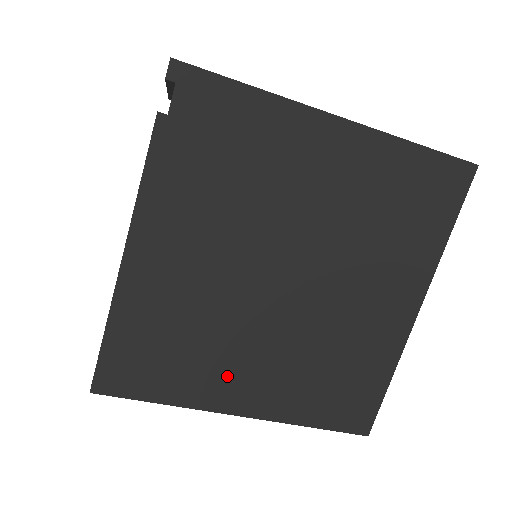
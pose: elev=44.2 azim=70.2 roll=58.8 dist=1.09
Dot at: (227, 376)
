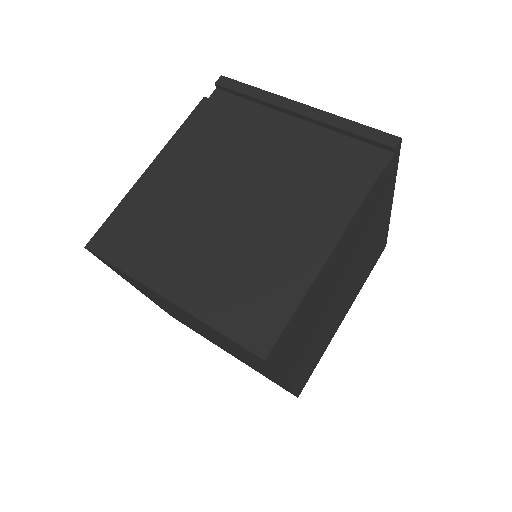
Dot at: (299, 352)
